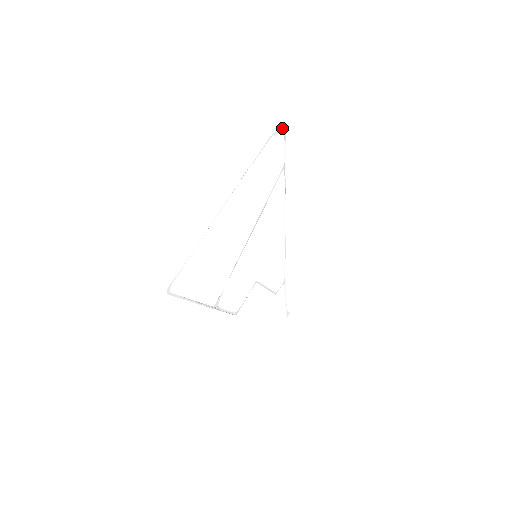
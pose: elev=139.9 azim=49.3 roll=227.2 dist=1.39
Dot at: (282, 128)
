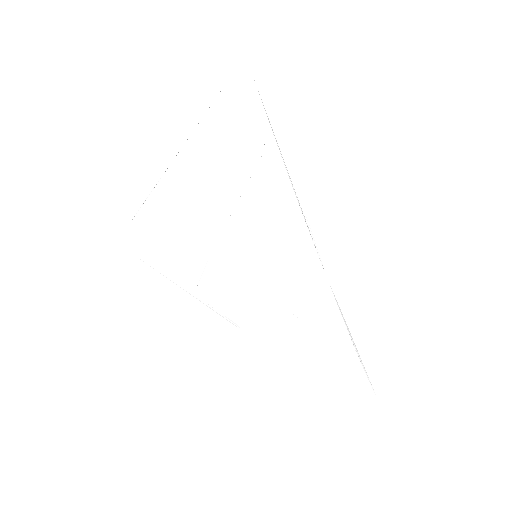
Dot at: (245, 76)
